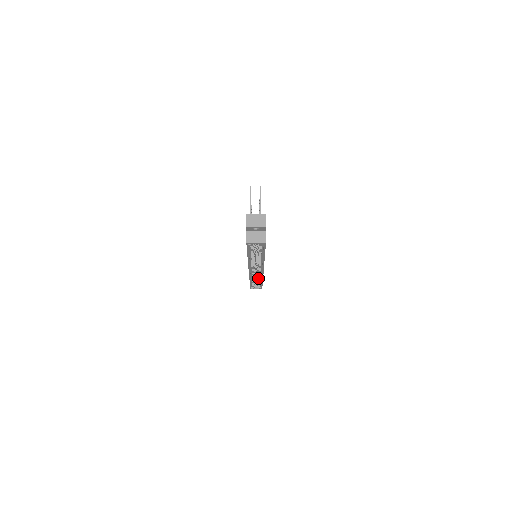
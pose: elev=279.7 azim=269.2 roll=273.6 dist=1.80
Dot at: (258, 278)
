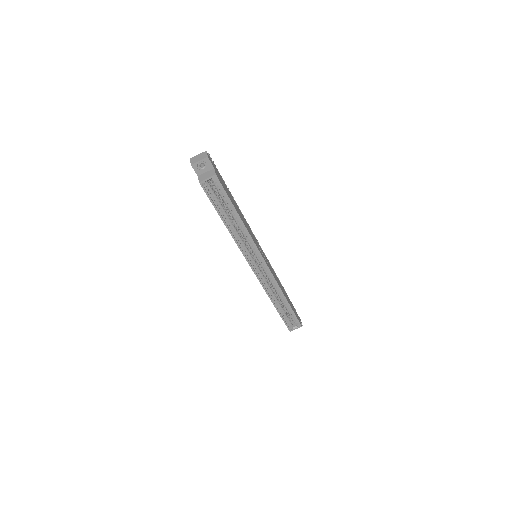
Dot at: (278, 294)
